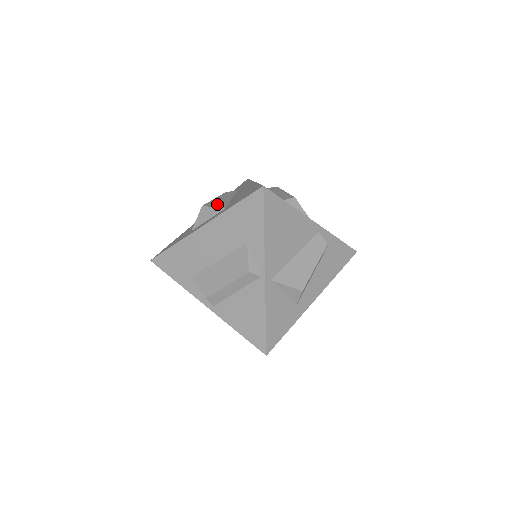
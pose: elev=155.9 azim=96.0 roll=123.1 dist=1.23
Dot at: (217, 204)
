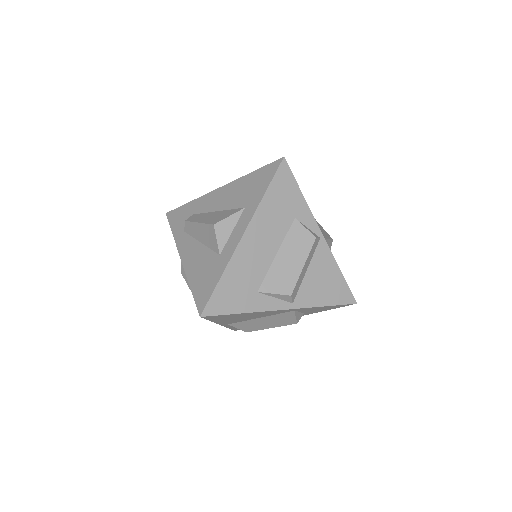
Dot at: (223, 215)
